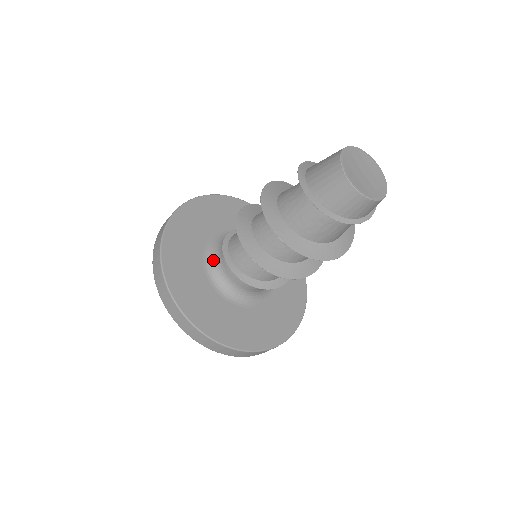
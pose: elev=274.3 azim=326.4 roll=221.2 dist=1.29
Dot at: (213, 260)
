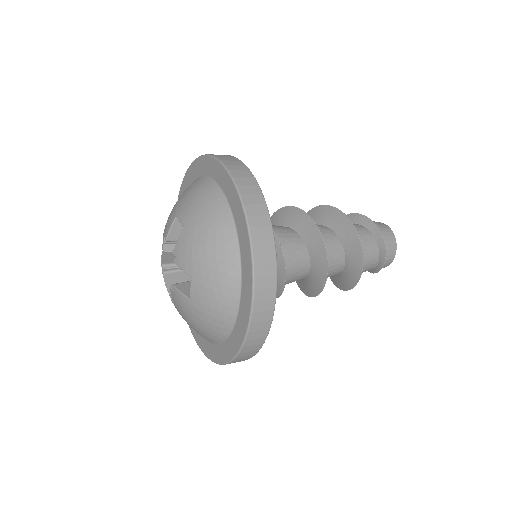
Dot at: occluded
